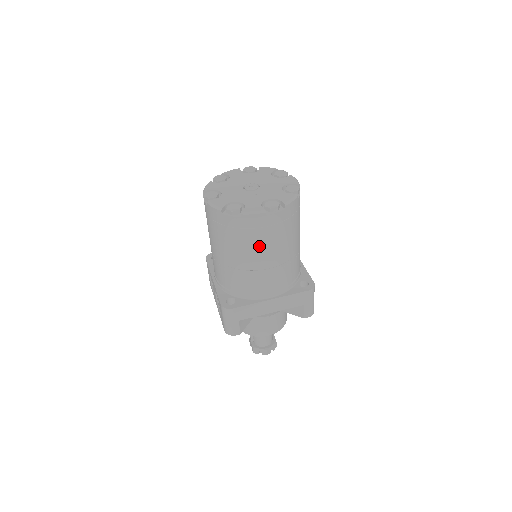
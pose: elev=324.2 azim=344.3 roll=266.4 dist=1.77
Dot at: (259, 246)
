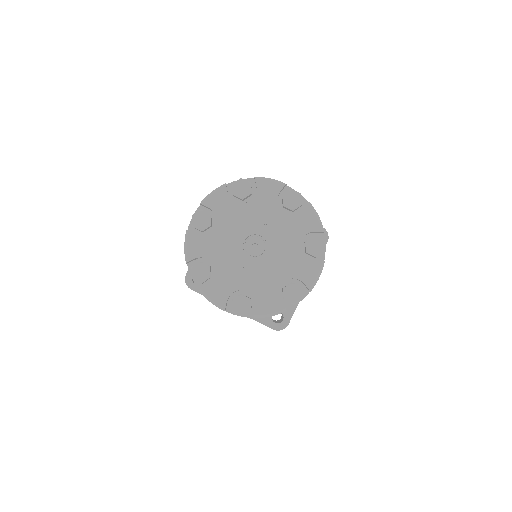
Dot at: occluded
